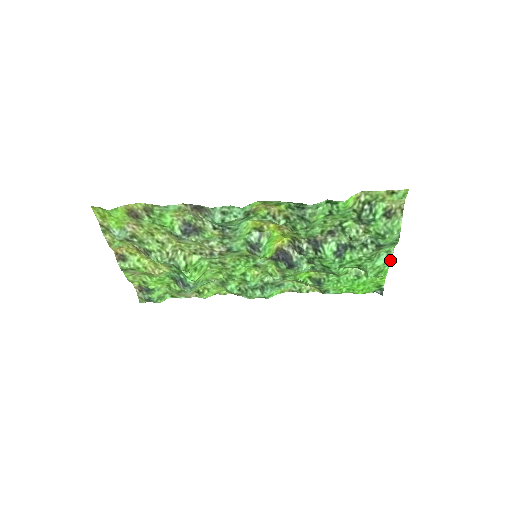
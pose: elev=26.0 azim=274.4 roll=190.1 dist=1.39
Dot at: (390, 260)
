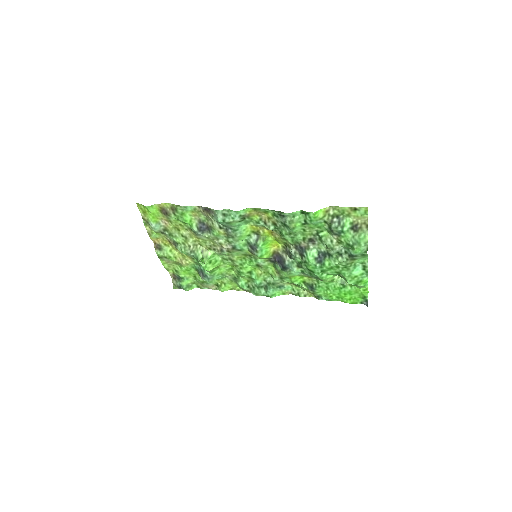
Dot at: (366, 272)
